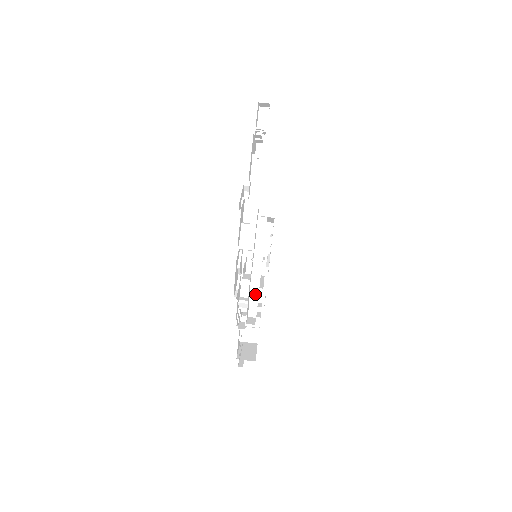
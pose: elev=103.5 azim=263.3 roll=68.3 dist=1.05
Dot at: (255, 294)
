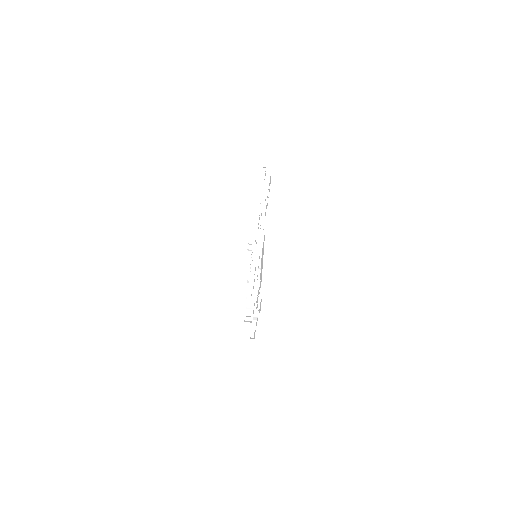
Dot at: occluded
